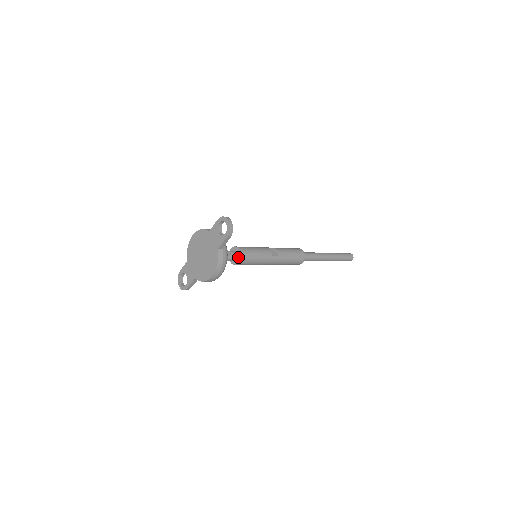
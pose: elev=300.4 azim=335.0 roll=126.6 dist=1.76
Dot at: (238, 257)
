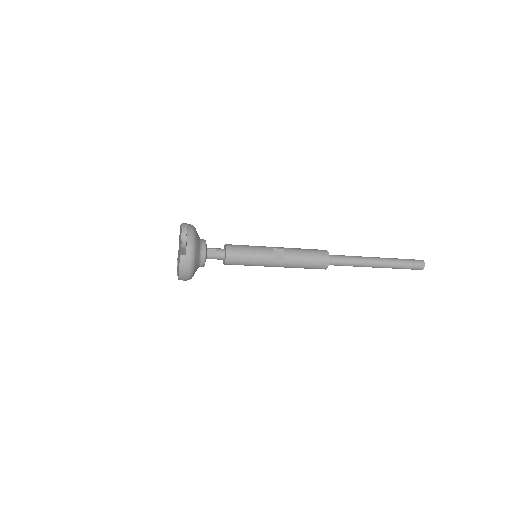
Dot at: (225, 258)
